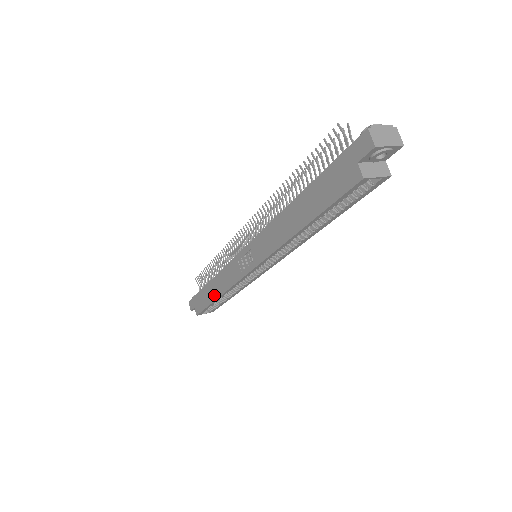
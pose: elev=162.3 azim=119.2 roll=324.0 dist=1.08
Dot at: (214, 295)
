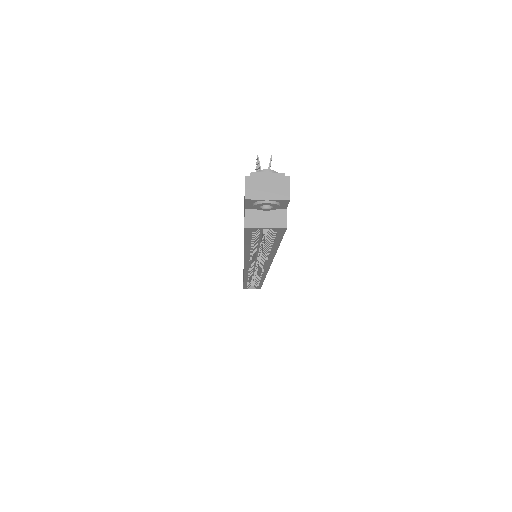
Dot at: occluded
